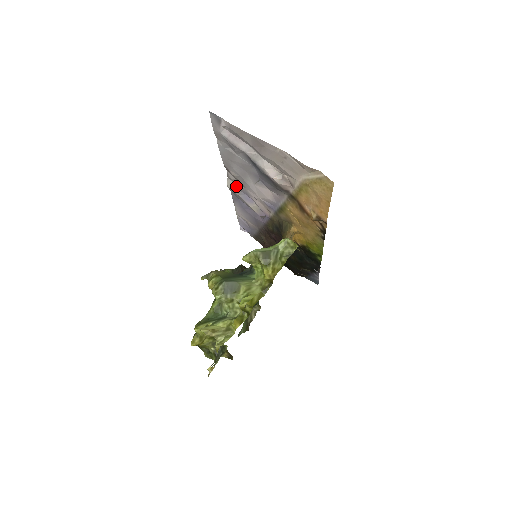
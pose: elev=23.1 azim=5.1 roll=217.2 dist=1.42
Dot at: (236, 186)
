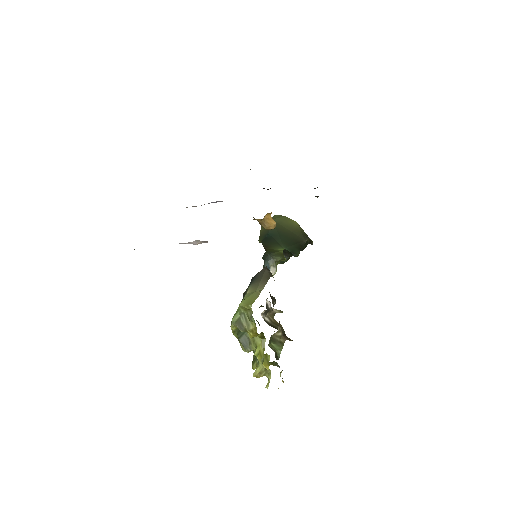
Dot at: occluded
